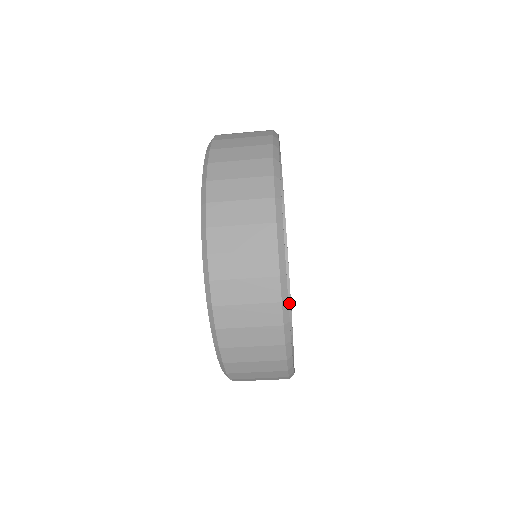
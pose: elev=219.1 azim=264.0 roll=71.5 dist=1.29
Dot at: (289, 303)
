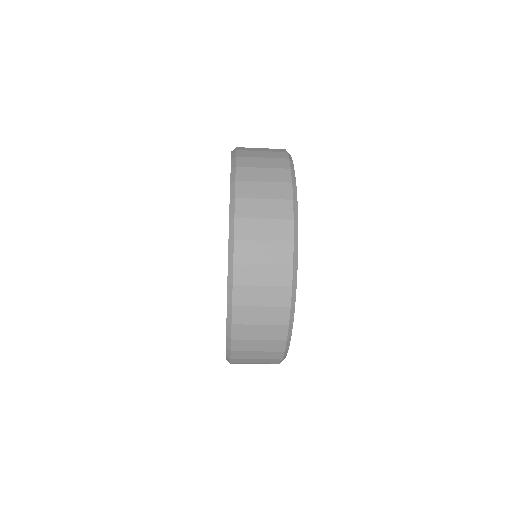
Dot at: occluded
